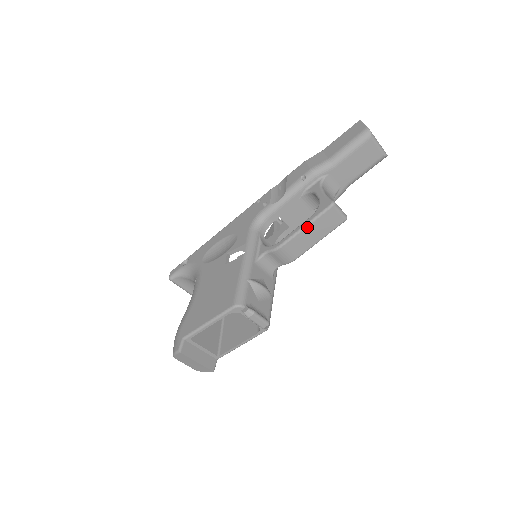
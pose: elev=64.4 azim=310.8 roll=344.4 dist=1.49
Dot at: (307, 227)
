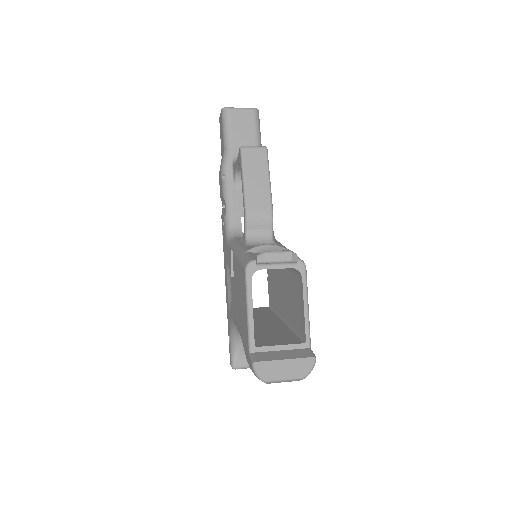
Dot at: (245, 179)
